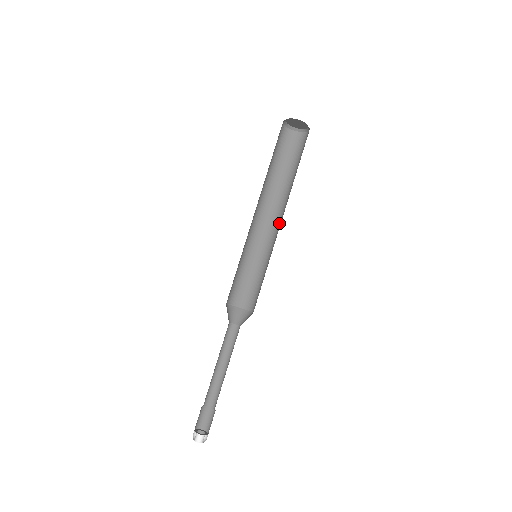
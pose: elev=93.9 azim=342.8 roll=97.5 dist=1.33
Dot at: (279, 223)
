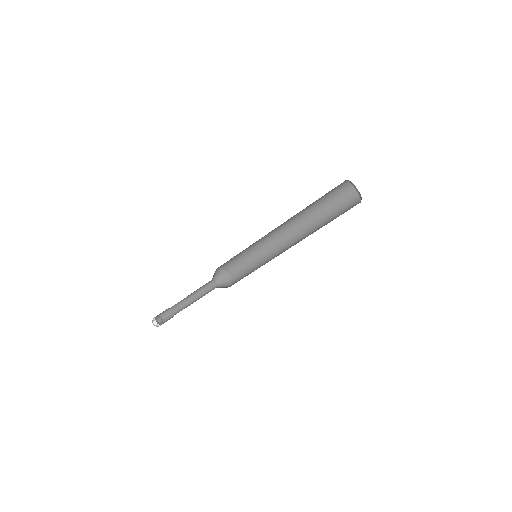
Dot at: (282, 233)
